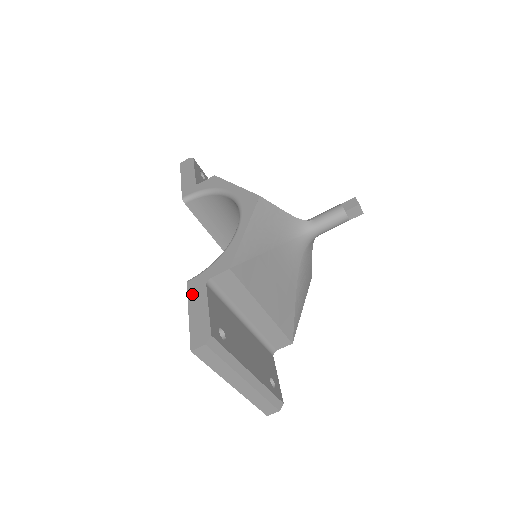
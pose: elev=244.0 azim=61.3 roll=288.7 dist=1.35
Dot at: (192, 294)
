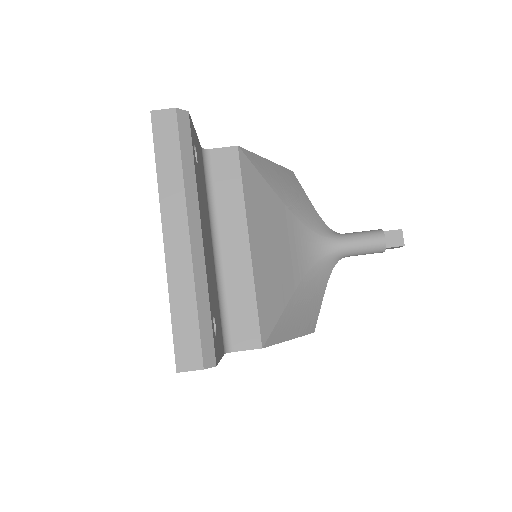
Dot at: occluded
